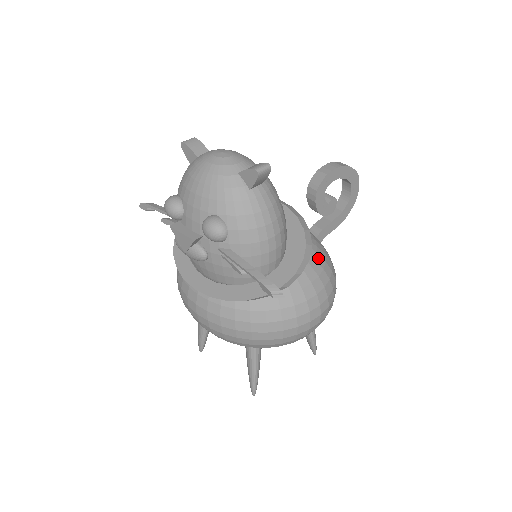
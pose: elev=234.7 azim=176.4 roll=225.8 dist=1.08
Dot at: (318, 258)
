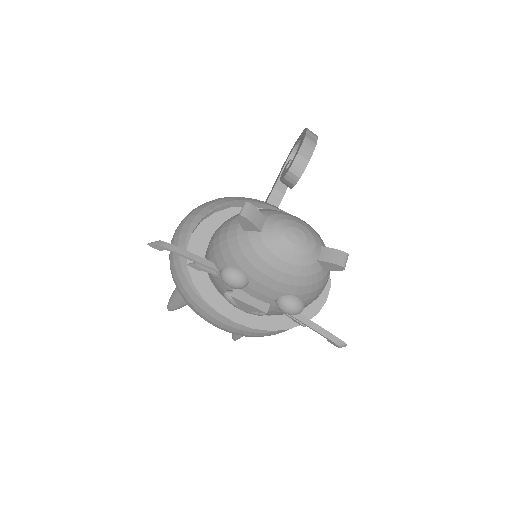
Dot at: occluded
